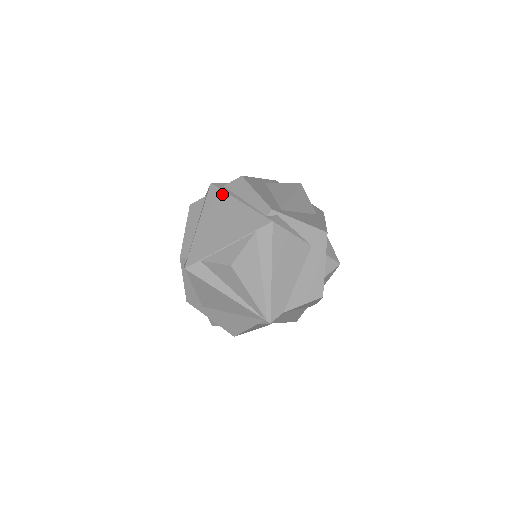
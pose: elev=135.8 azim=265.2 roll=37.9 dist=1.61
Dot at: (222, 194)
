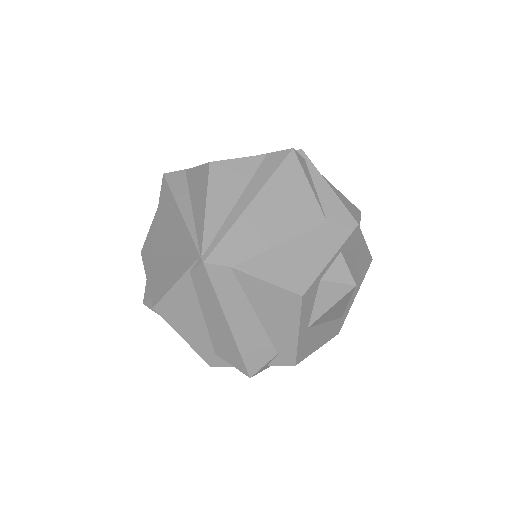
Dot at: occluded
